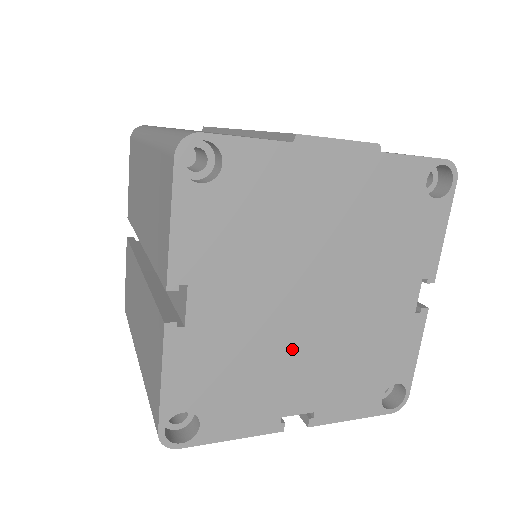
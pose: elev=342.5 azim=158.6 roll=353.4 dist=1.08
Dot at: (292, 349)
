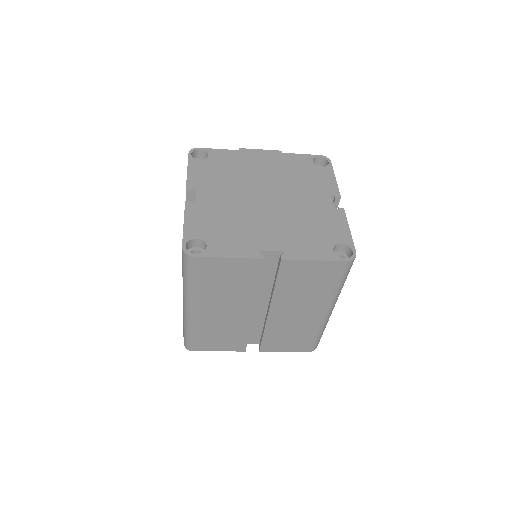
Dot at: (258, 218)
